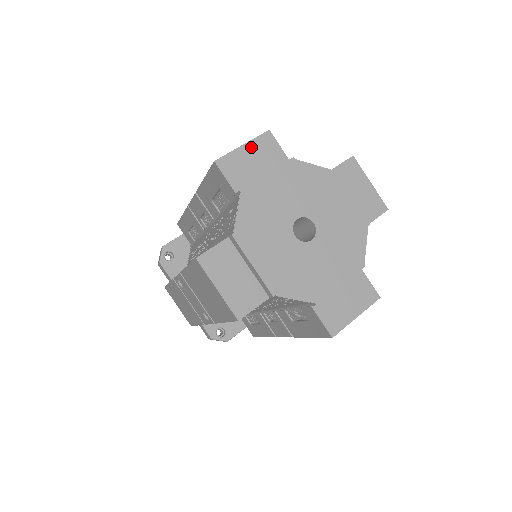
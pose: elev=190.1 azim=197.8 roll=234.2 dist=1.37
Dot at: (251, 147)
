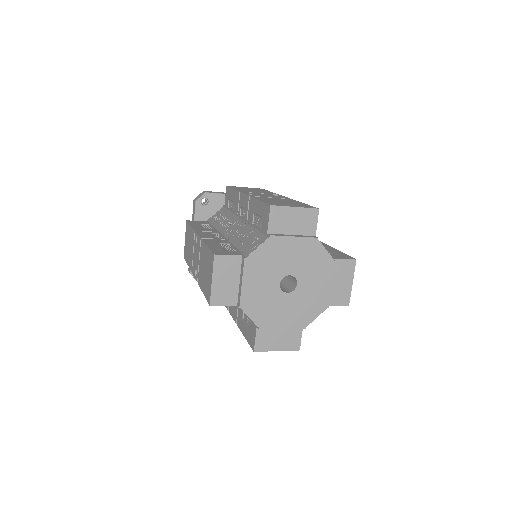
Dot at: (217, 276)
